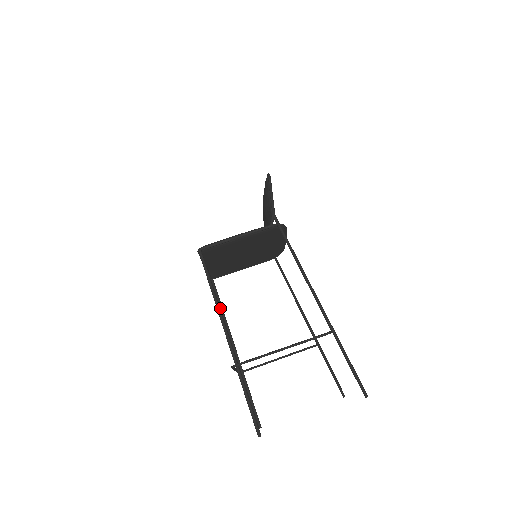
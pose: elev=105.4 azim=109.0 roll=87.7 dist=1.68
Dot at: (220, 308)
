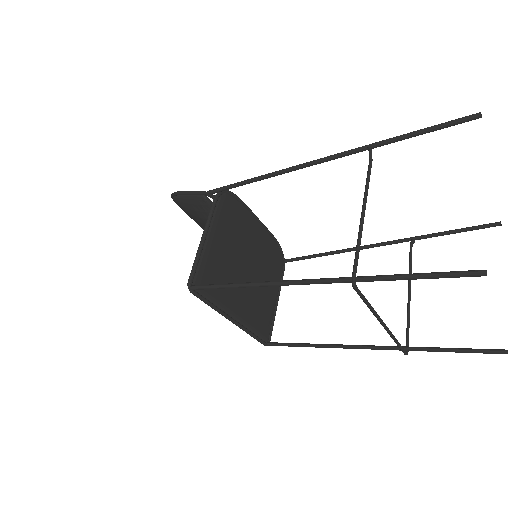
Dot at: (307, 346)
